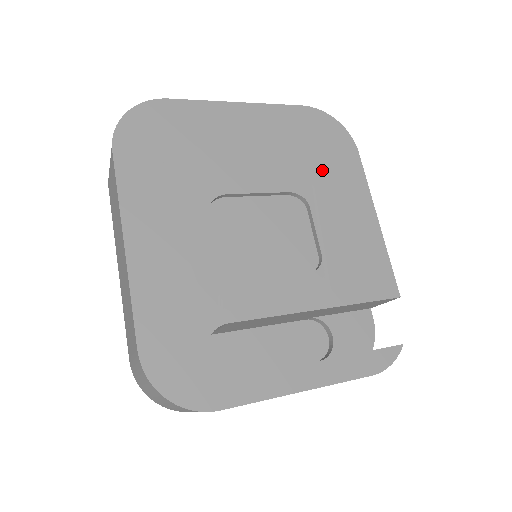
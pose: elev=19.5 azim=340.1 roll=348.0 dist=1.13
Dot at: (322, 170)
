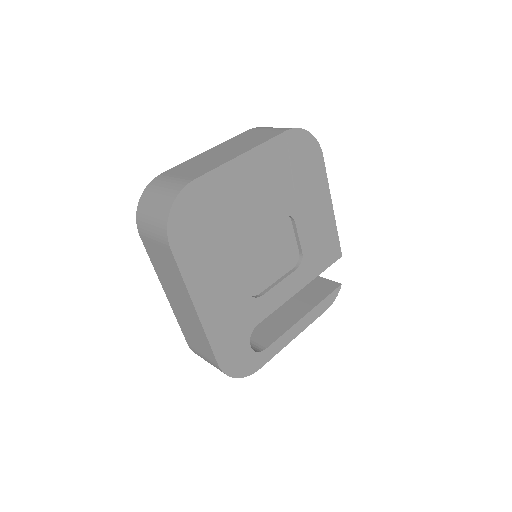
Dot at: (301, 186)
